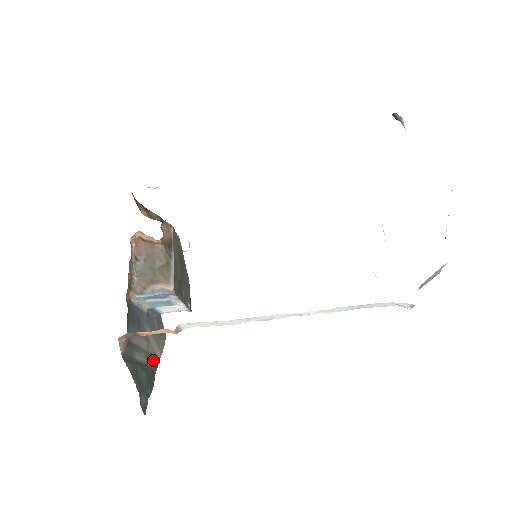
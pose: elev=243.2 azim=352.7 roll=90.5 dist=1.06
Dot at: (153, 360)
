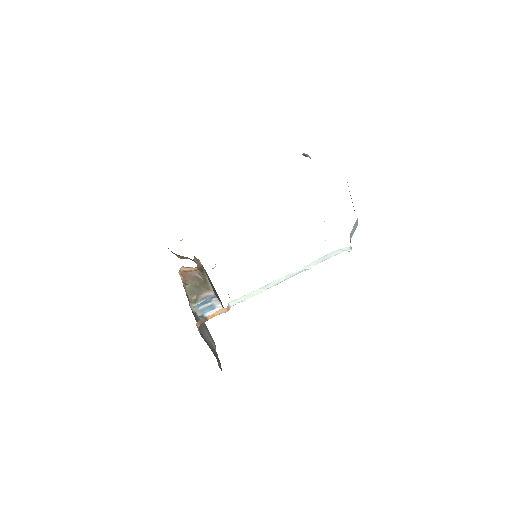
Dot at: (213, 348)
